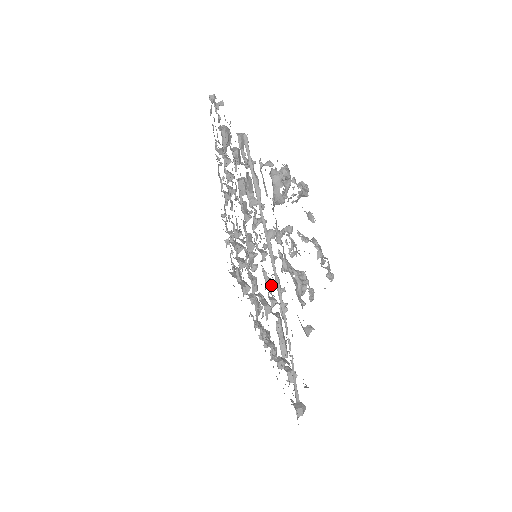
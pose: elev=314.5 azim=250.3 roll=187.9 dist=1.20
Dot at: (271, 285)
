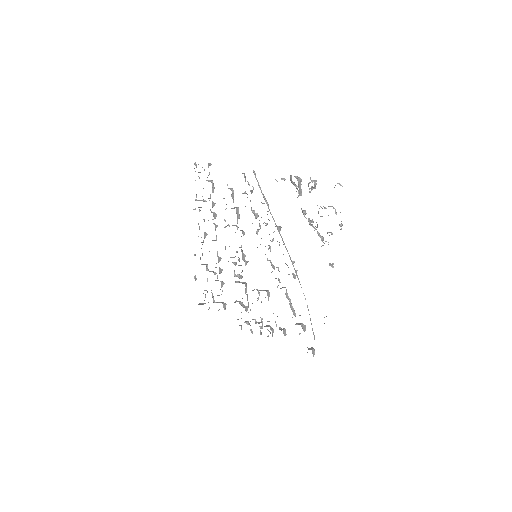
Dot at: occluded
